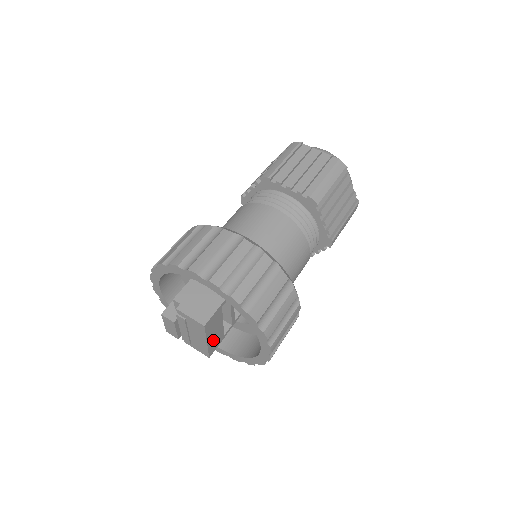
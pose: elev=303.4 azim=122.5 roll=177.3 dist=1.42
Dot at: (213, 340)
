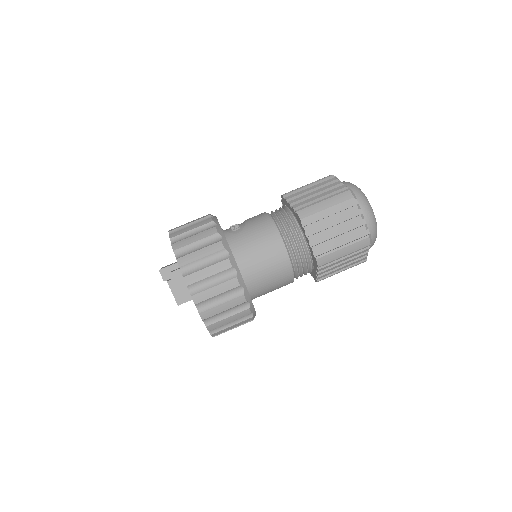
Dot at: occluded
